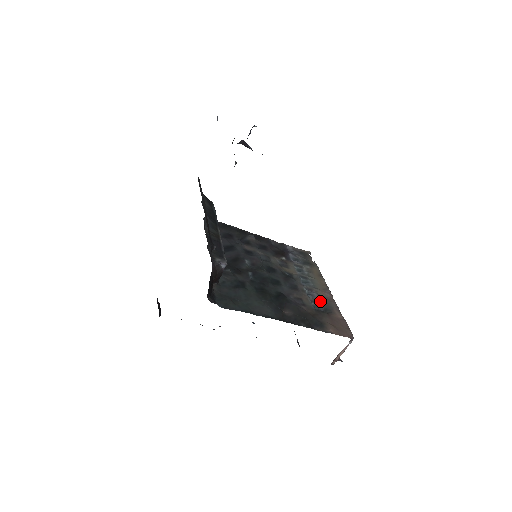
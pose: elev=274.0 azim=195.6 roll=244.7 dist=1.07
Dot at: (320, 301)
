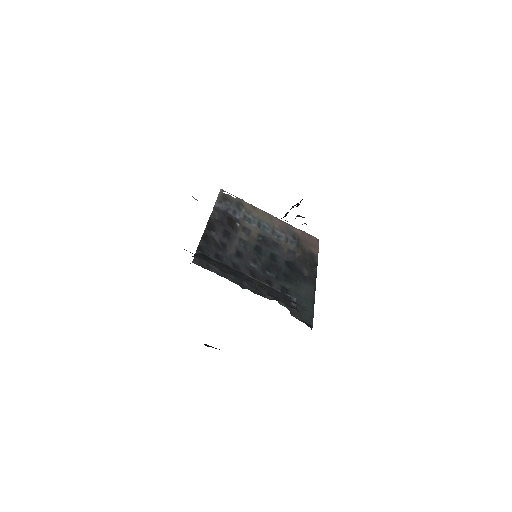
Dot at: (285, 234)
